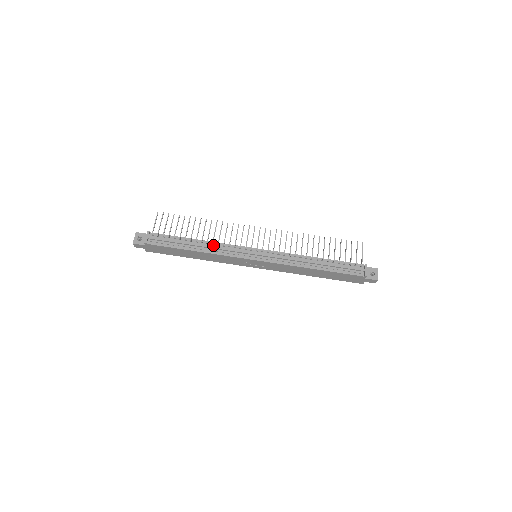
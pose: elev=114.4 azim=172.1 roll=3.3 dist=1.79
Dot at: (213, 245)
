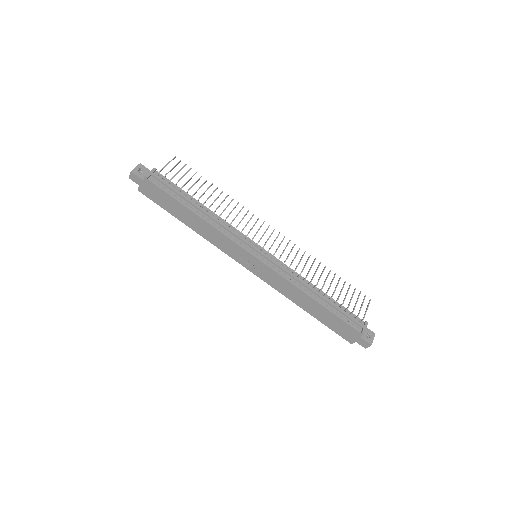
Dot at: (218, 219)
